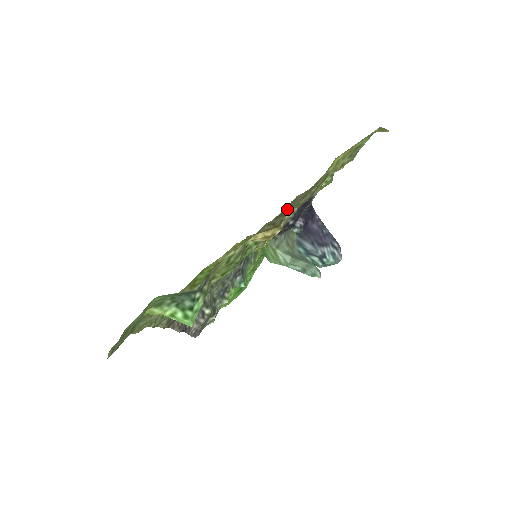
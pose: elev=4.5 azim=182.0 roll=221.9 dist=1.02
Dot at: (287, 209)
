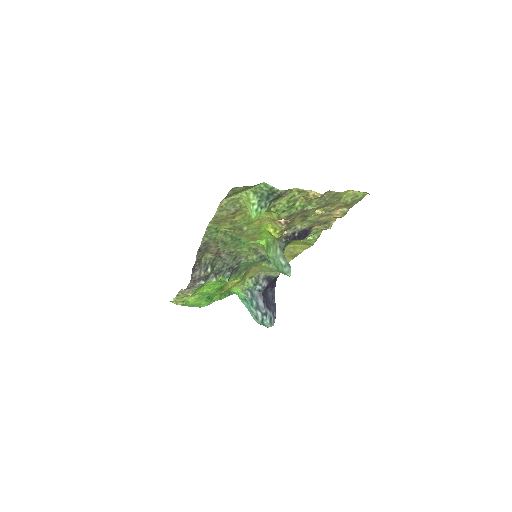
Dot at: (323, 196)
